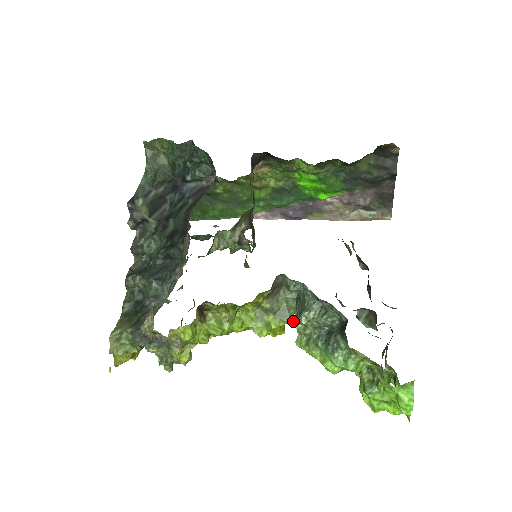
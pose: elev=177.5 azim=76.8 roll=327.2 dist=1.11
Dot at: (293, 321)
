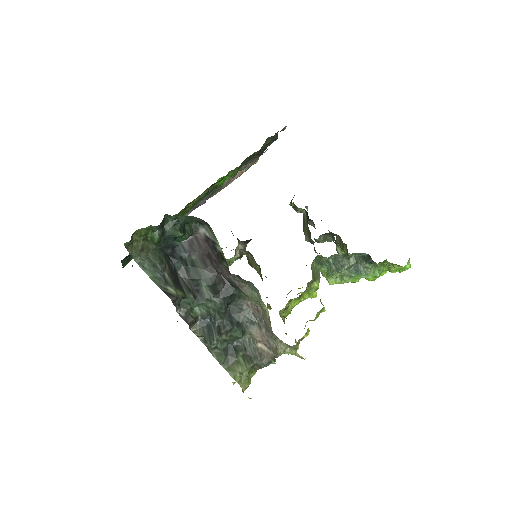
Dot at: (333, 276)
